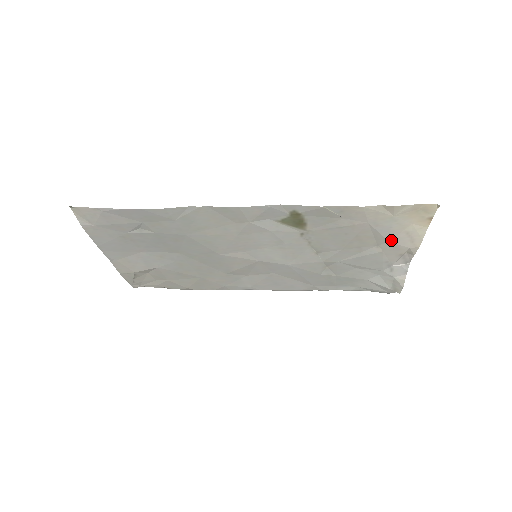
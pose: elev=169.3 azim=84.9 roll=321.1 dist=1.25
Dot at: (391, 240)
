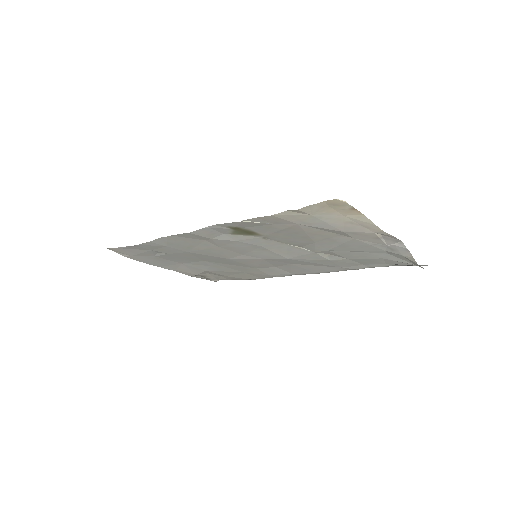
Dot at: (344, 230)
